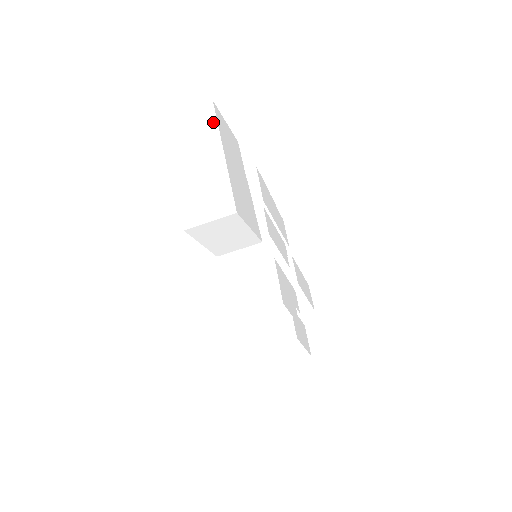
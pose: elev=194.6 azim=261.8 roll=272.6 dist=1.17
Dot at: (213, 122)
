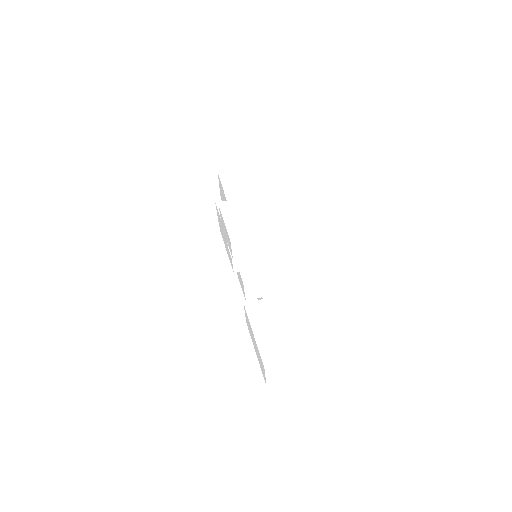
Dot at: occluded
